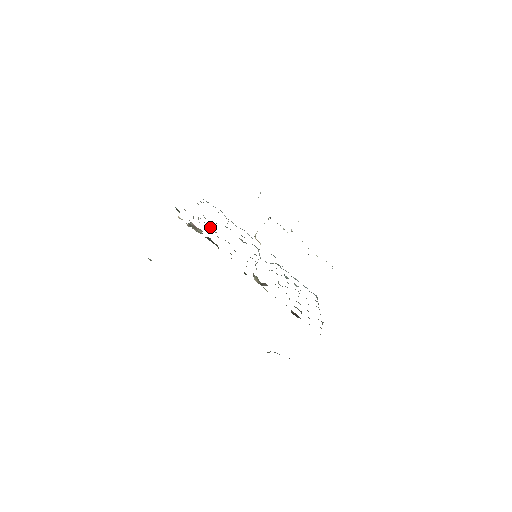
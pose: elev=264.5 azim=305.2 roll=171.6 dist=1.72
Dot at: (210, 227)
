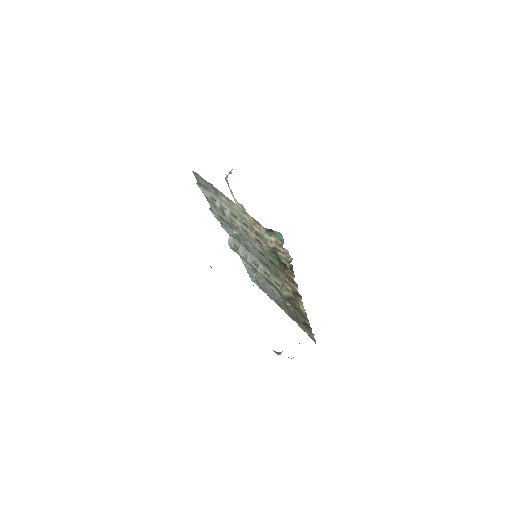
Dot at: occluded
